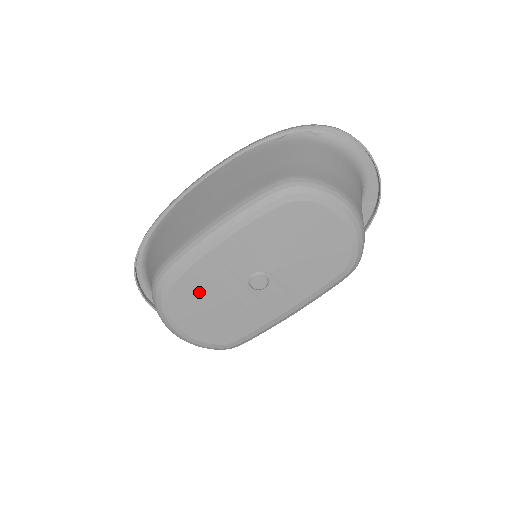
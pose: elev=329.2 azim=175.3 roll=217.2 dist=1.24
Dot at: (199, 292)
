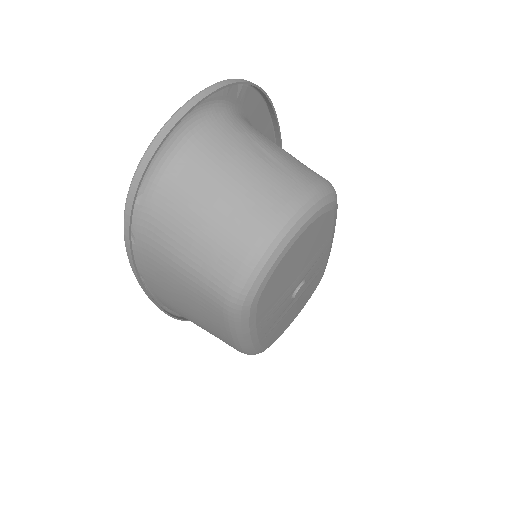
Dot at: (279, 328)
